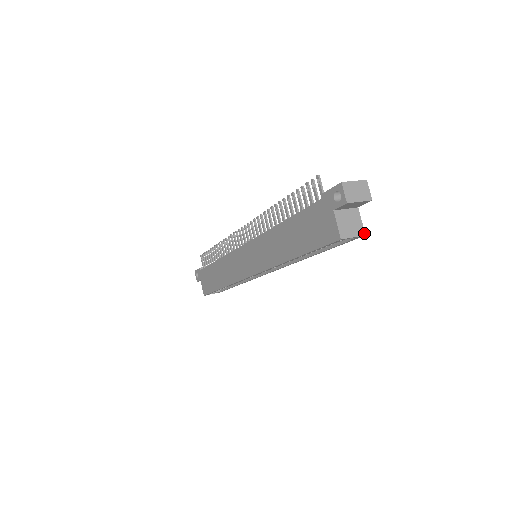
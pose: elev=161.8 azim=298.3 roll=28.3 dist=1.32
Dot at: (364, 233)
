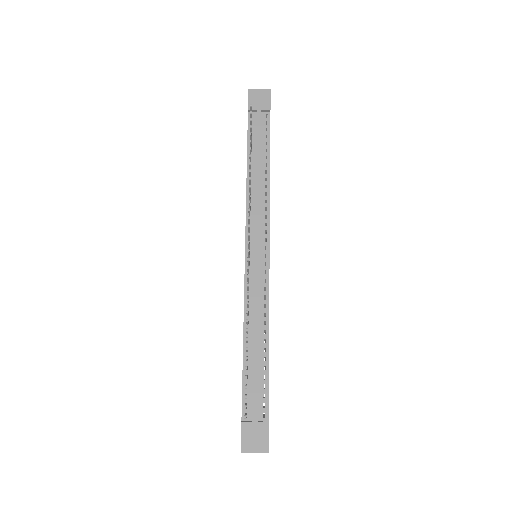
Dot at: occluded
